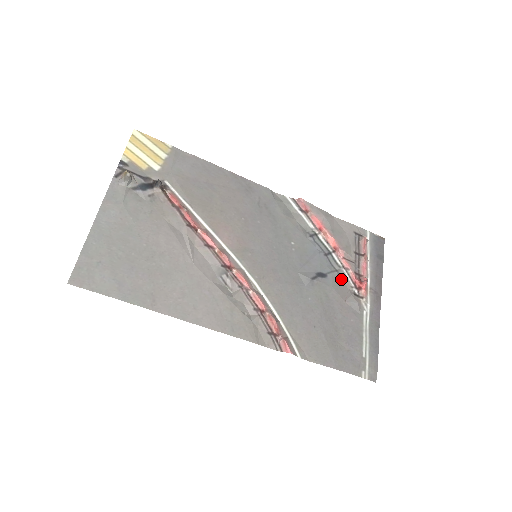
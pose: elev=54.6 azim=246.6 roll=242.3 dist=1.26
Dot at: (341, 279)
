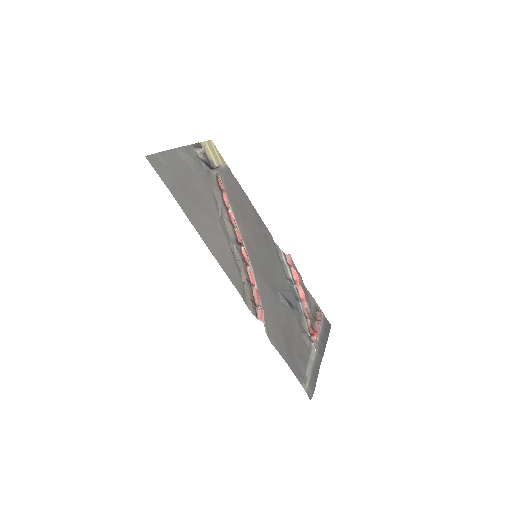
Dot at: (301, 320)
